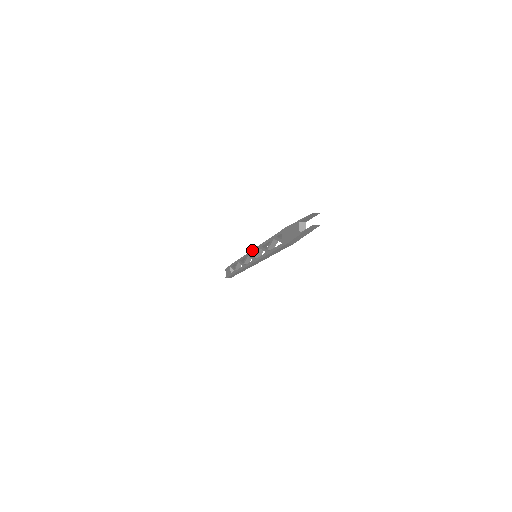
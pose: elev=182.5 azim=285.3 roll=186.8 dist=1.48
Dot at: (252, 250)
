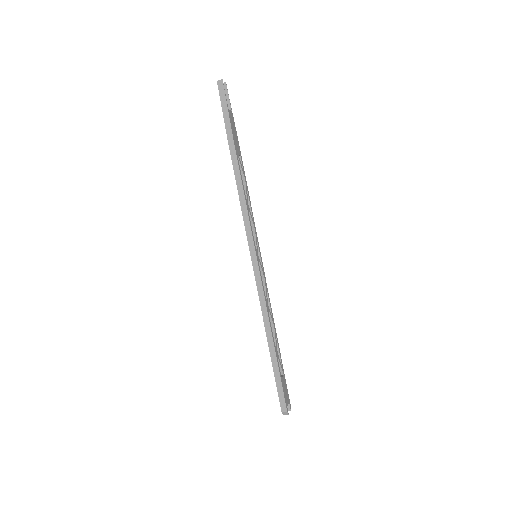
Dot at: occluded
